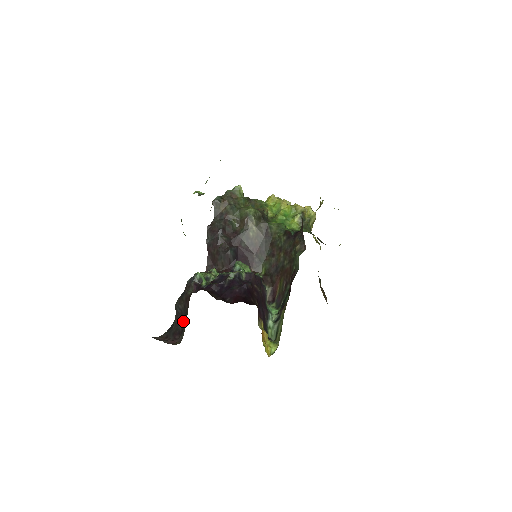
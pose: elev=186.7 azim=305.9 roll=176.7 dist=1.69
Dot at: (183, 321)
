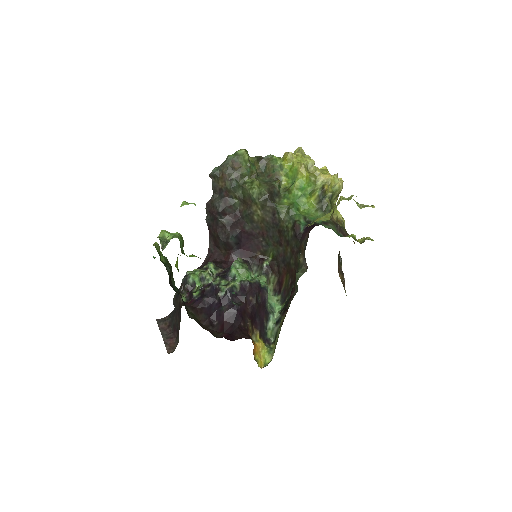
Dot at: (179, 322)
